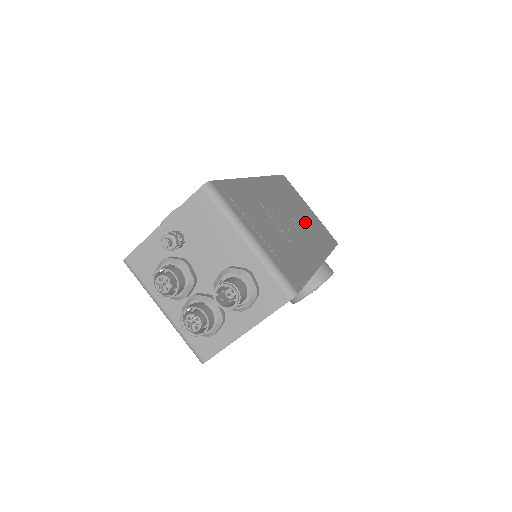
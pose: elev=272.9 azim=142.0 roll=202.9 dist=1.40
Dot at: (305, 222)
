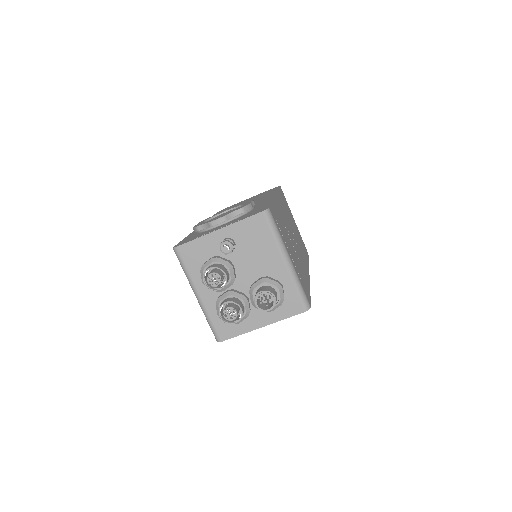
Dot at: occluded
